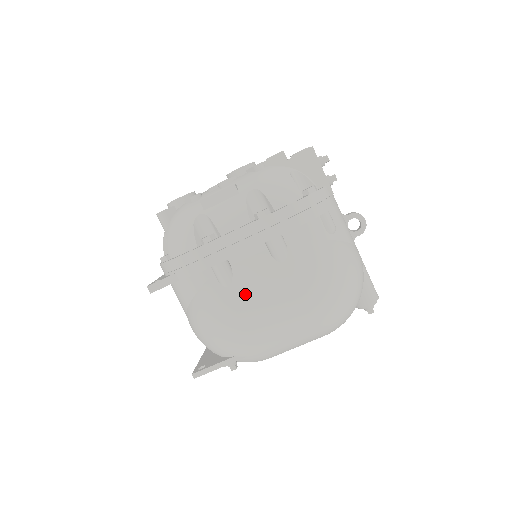
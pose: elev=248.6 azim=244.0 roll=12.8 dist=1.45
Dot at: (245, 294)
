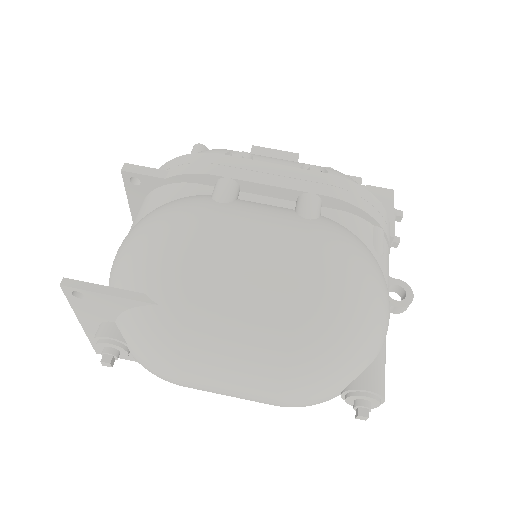
Dot at: (236, 215)
